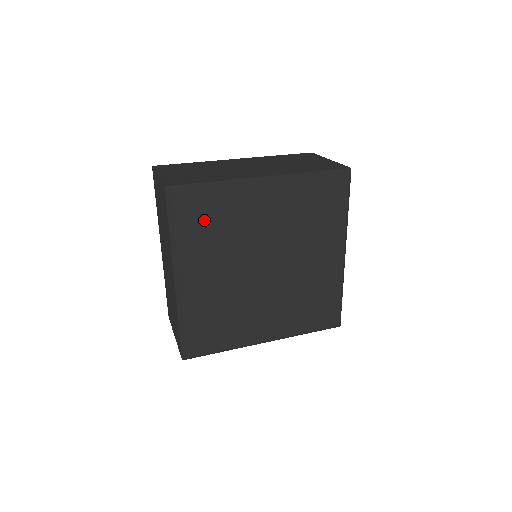
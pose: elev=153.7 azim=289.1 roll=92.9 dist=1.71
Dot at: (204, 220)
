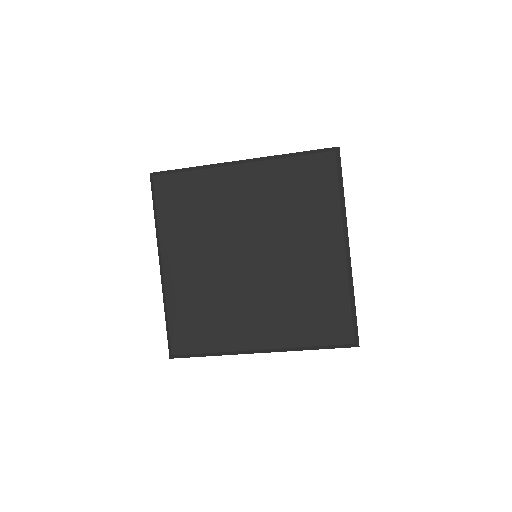
Dot at: (183, 203)
